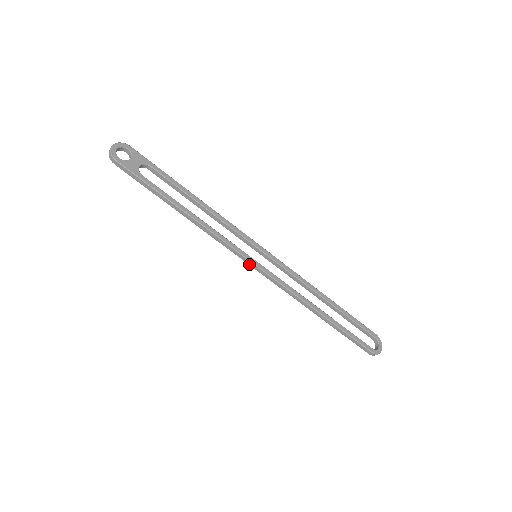
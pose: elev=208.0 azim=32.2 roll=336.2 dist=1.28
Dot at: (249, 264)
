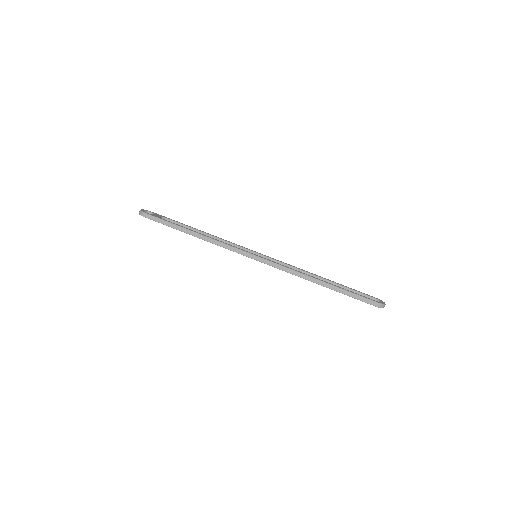
Dot at: (252, 258)
